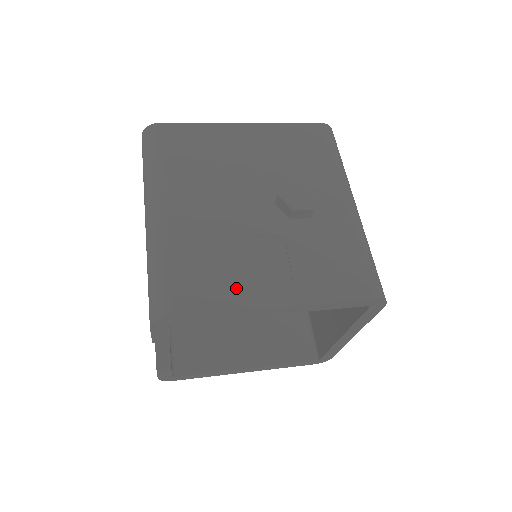
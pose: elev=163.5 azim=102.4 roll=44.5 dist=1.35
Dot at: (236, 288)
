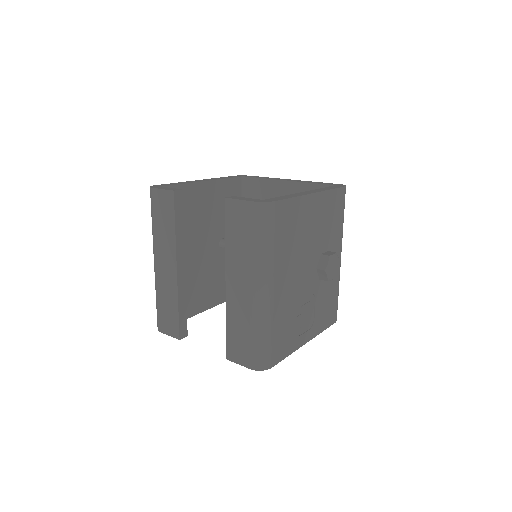
Dot at: (295, 338)
